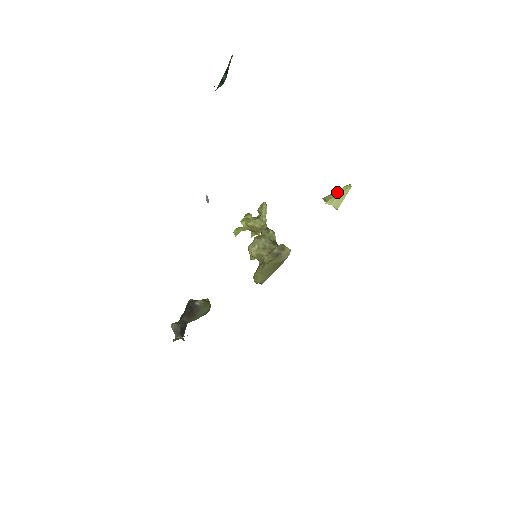
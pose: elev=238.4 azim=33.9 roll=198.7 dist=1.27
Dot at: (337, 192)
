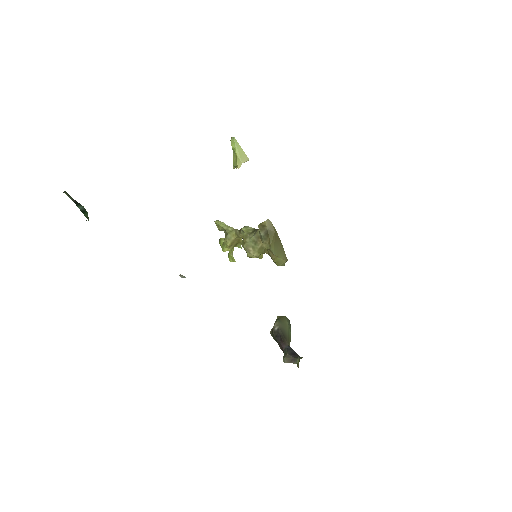
Dot at: (233, 153)
